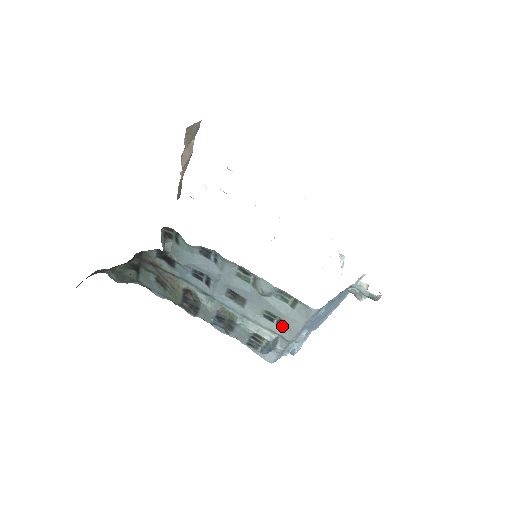
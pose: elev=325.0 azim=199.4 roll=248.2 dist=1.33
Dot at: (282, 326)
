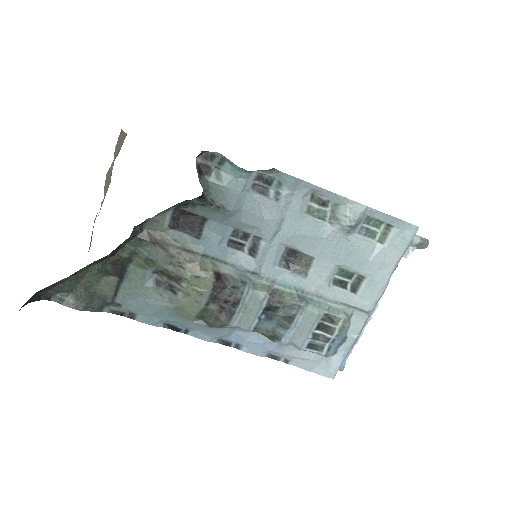
Dot at: (360, 289)
